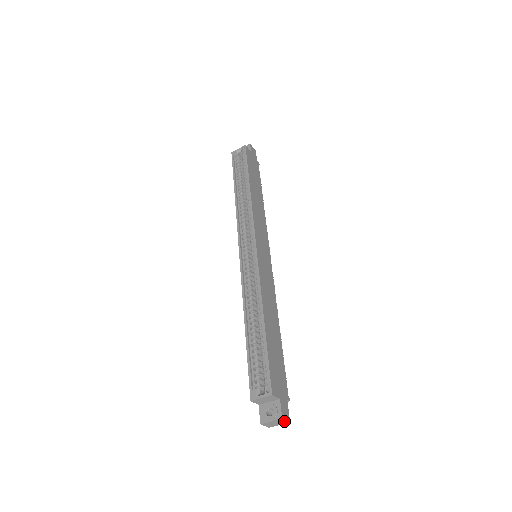
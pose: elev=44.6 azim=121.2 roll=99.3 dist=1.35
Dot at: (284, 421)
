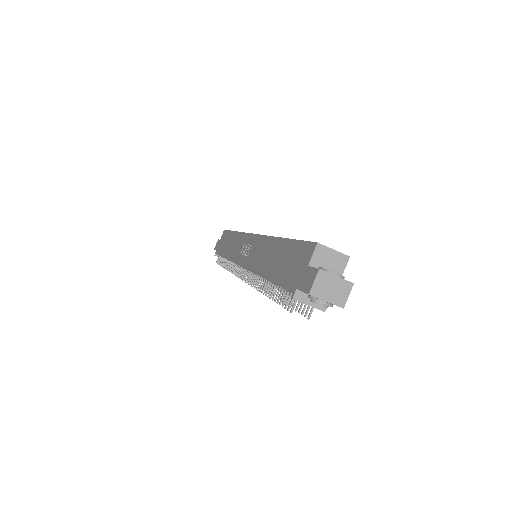
Dot at: (344, 296)
